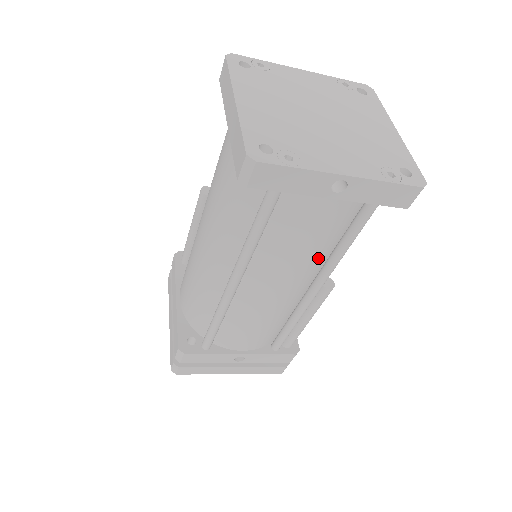
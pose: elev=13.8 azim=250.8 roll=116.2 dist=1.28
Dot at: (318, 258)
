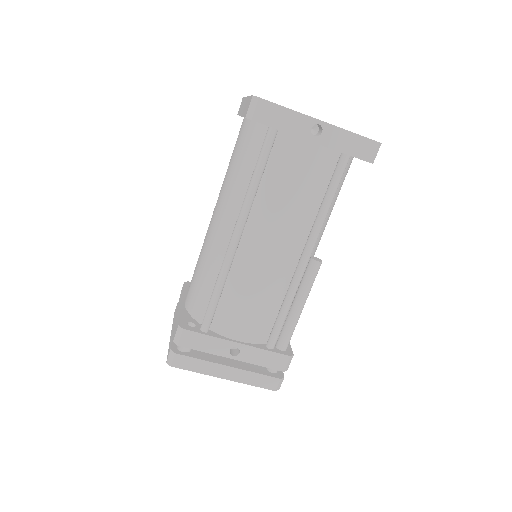
Dot at: (306, 218)
